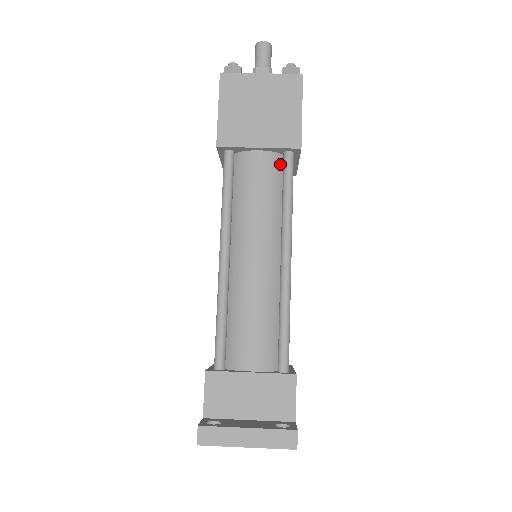
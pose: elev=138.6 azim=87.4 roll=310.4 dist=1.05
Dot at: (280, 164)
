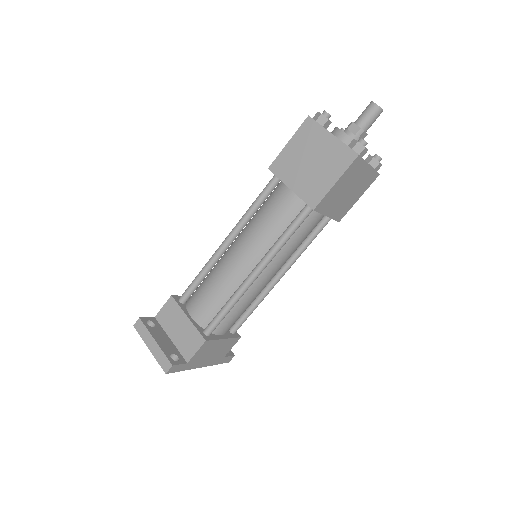
Dot at: (301, 209)
